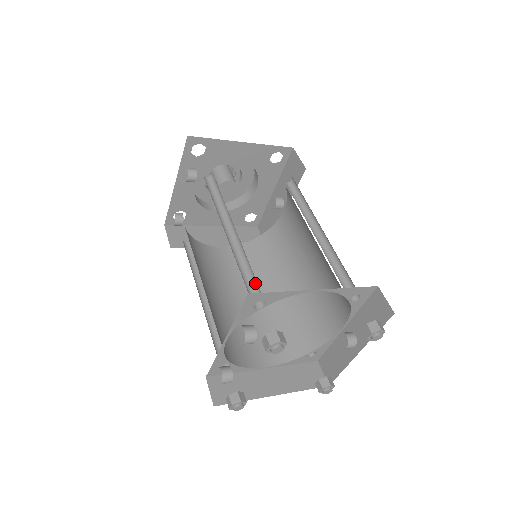
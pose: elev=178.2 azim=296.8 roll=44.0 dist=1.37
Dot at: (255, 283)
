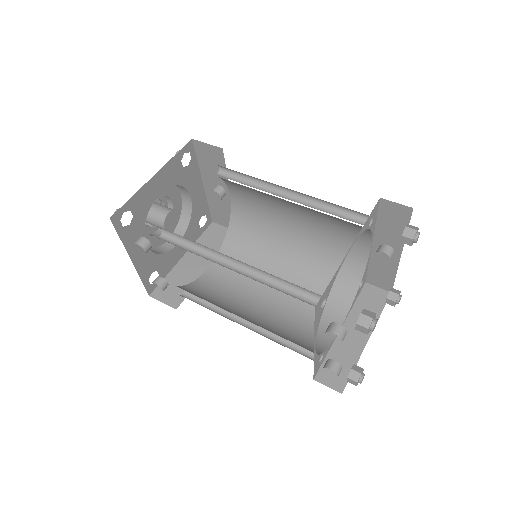
Dot at: (300, 289)
